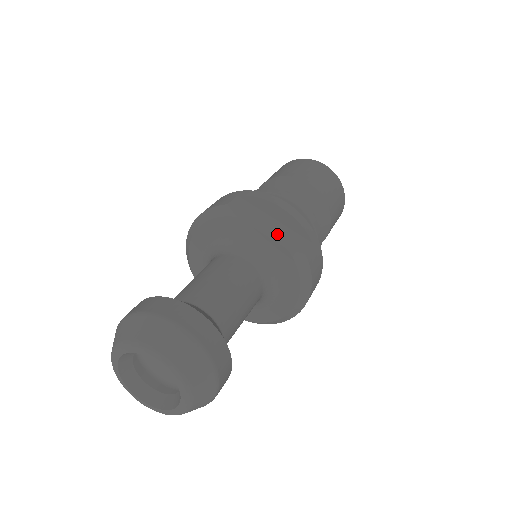
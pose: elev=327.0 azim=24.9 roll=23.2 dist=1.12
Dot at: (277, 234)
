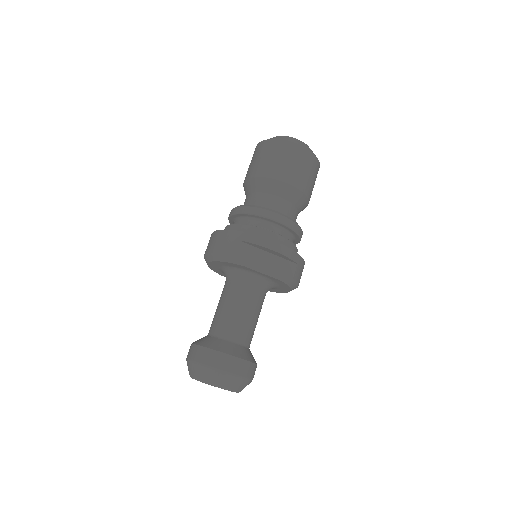
Dot at: (272, 269)
